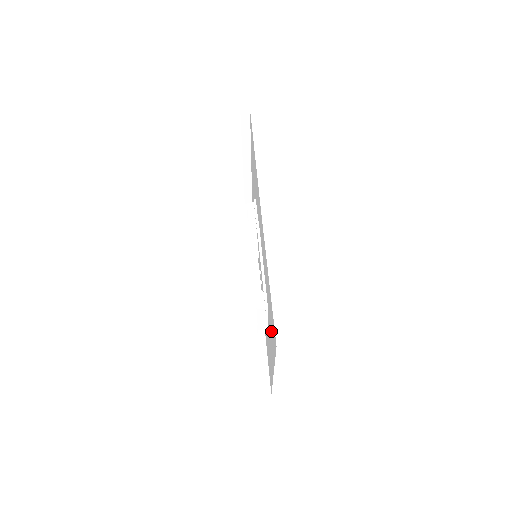
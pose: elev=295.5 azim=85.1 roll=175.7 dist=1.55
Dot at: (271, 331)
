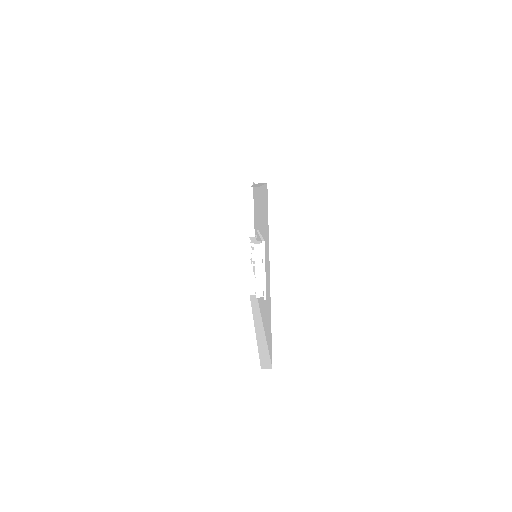
Dot at: (266, 231)
